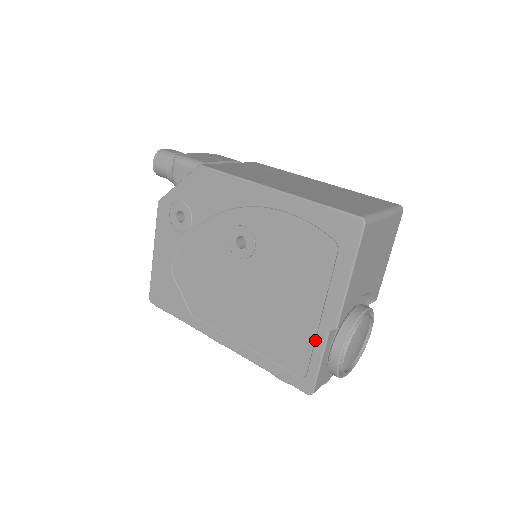
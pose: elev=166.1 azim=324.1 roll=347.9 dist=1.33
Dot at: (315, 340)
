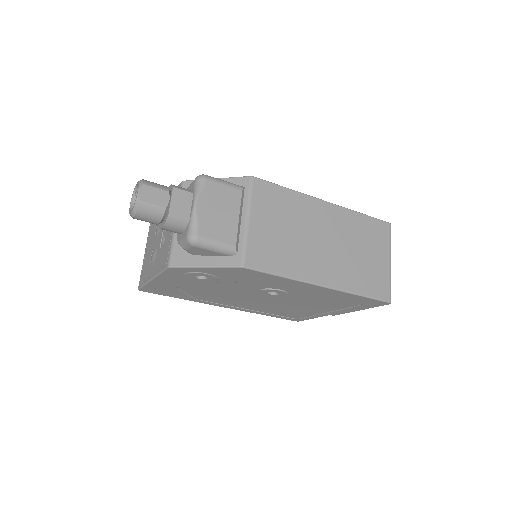
Dot at: (316, 316)
